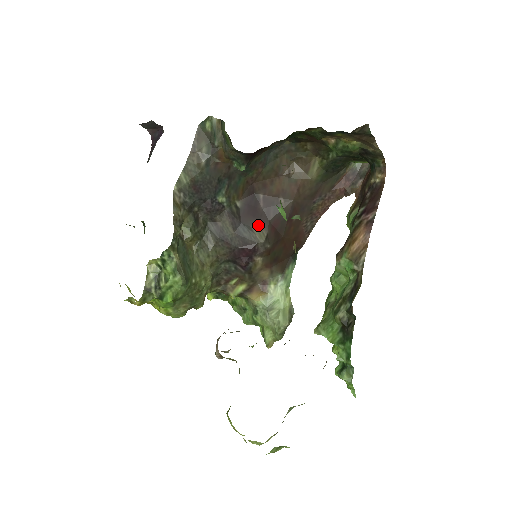
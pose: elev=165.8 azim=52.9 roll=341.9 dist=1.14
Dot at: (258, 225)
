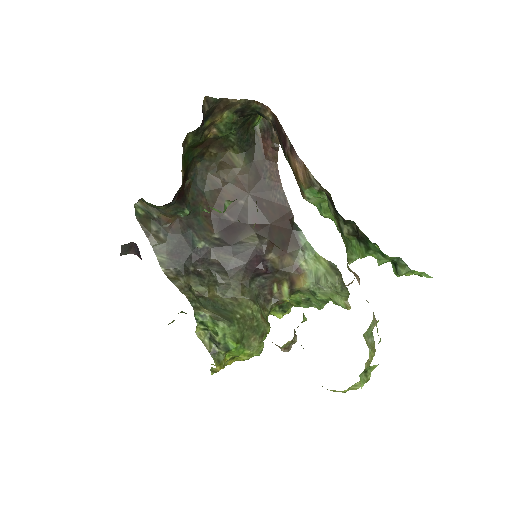
Dot at: (244, 235)
